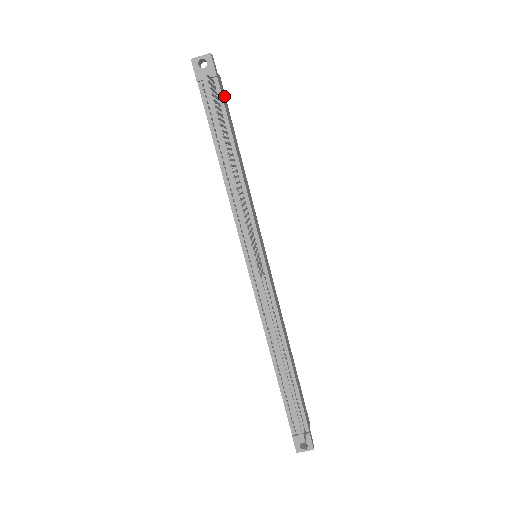
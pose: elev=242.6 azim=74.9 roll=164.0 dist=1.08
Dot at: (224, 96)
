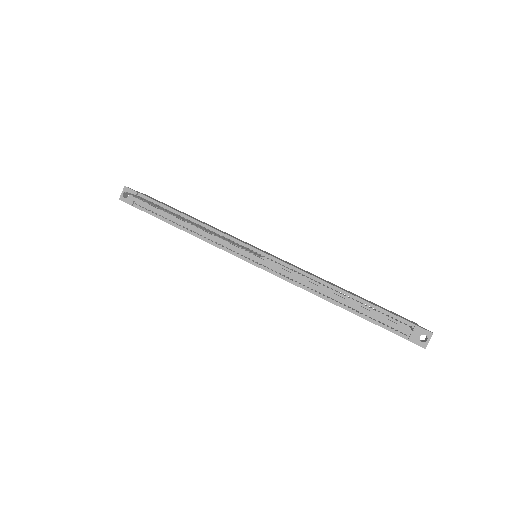
Dot at: (155, 199)
